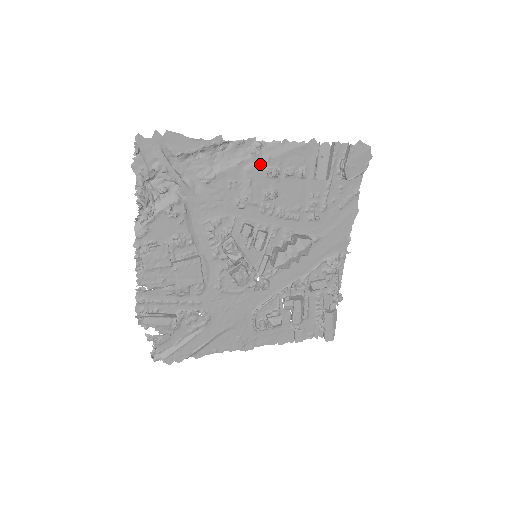
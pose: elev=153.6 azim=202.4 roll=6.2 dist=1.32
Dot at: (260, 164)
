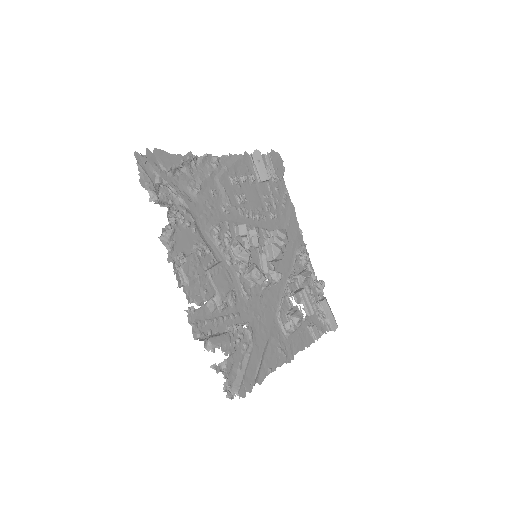
Dot at: (224, 174)
